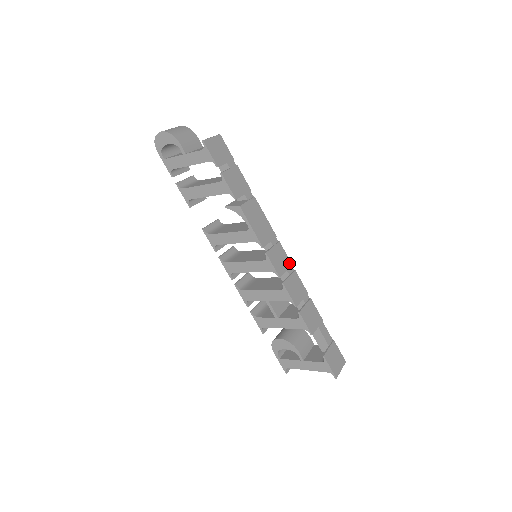
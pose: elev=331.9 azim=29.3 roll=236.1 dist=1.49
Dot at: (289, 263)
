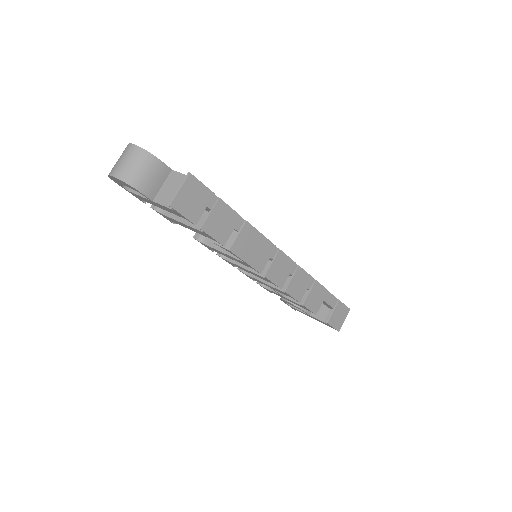
Dot at: (292, 264)
